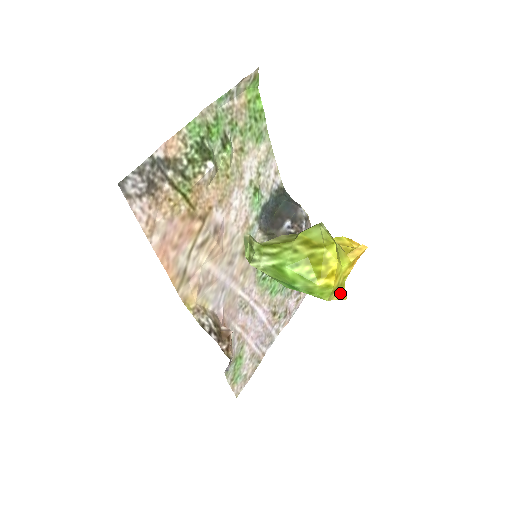
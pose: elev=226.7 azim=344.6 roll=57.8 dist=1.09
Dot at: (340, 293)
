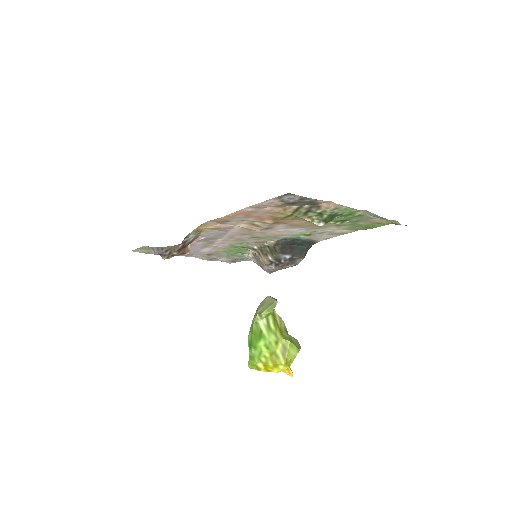
Dot at: occluded
